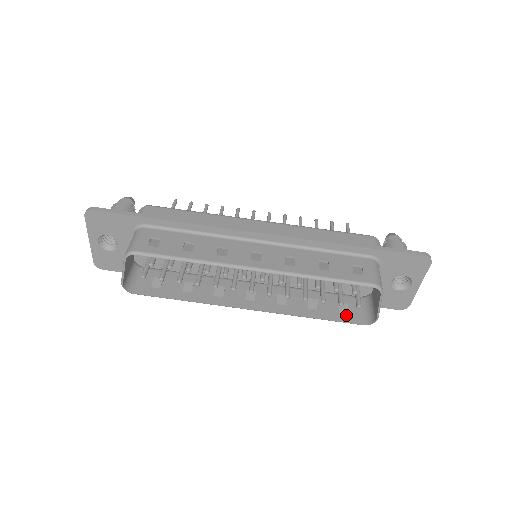
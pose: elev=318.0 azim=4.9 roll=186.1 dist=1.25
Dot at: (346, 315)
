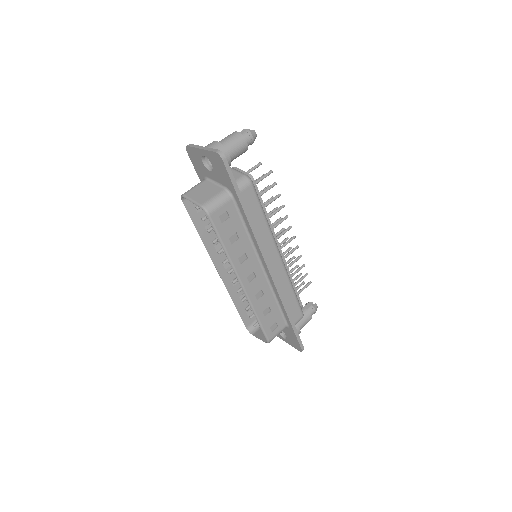
Dot at: (247, 316)
